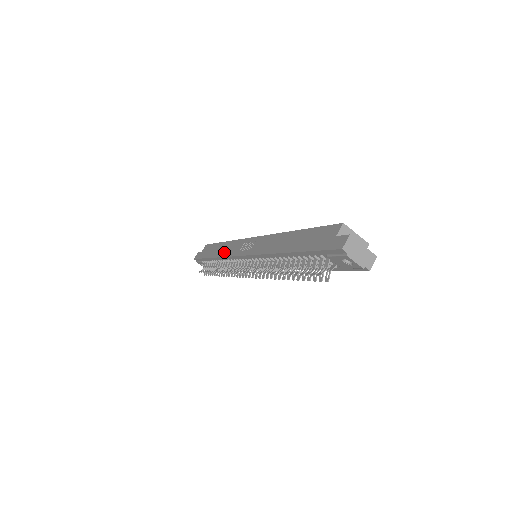
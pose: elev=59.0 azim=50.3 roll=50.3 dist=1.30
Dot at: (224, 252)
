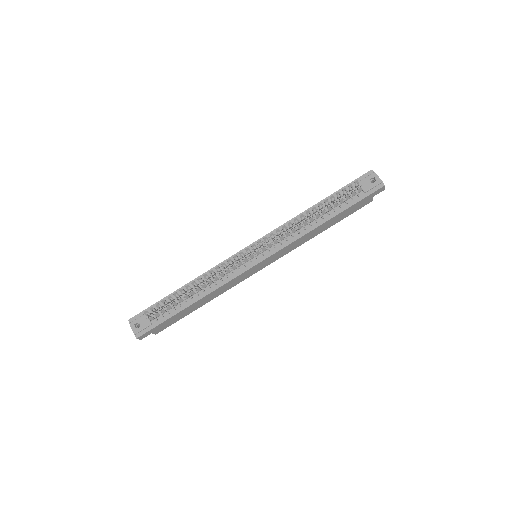
Dot at: occluded
